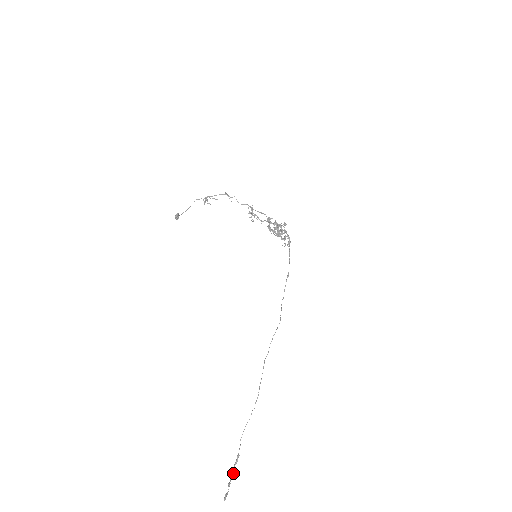
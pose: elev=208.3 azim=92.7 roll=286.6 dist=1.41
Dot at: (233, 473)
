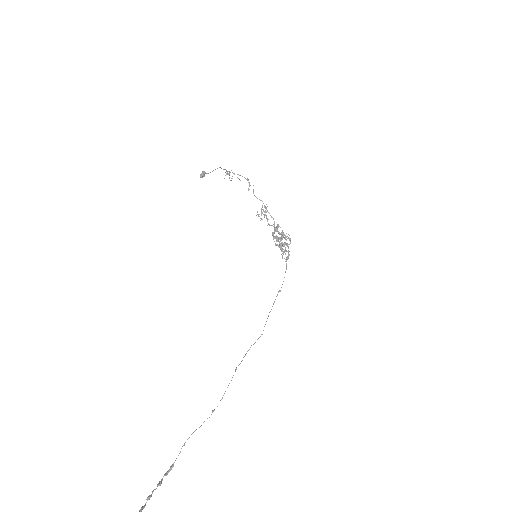
Dot at: (160, 485)
